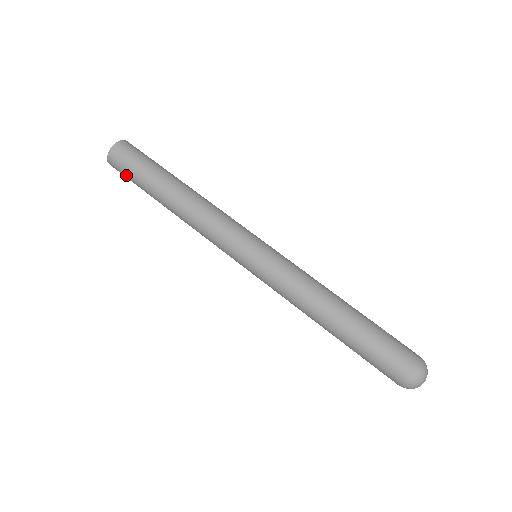
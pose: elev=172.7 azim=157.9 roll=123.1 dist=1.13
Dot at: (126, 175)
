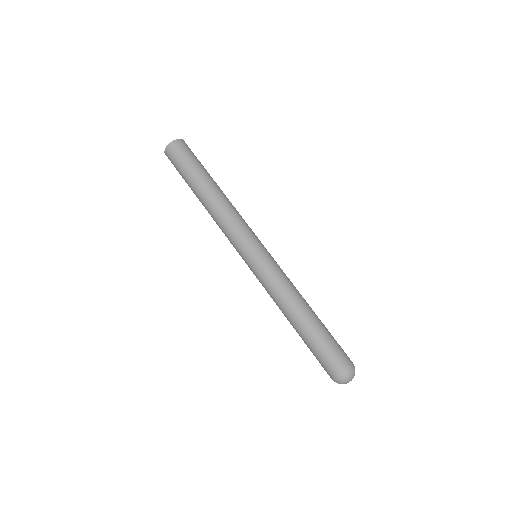
Dot at: (180, 159)
